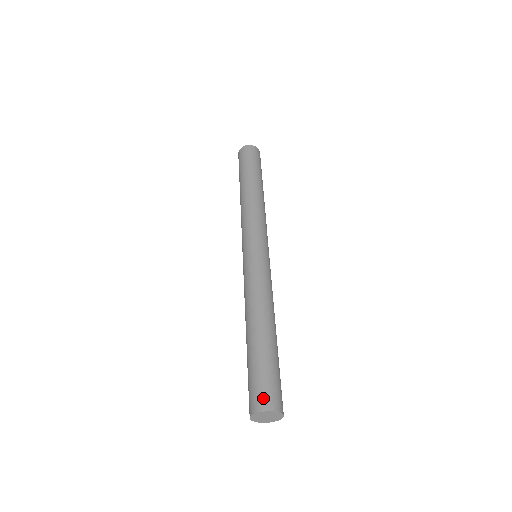
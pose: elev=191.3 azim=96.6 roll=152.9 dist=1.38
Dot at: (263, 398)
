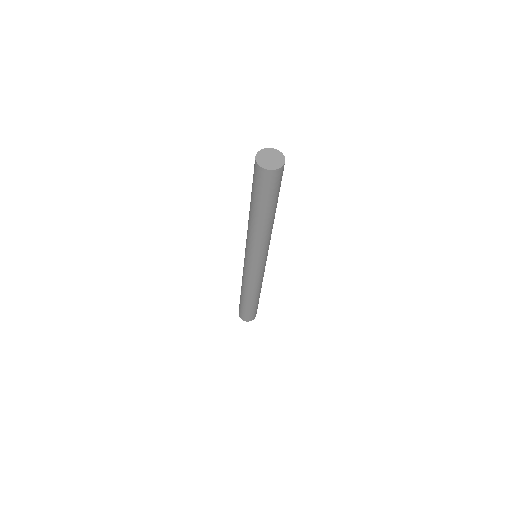
Dot at: occluded
